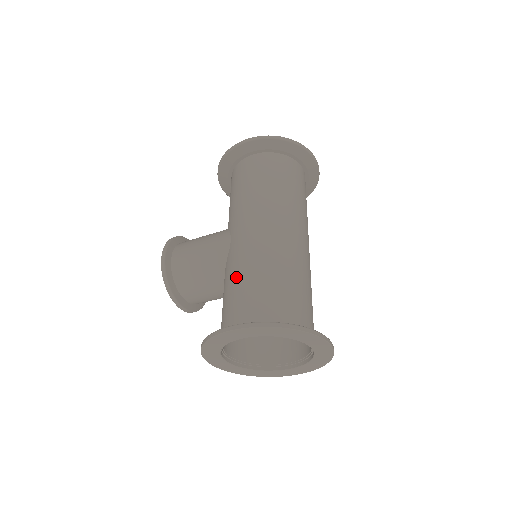
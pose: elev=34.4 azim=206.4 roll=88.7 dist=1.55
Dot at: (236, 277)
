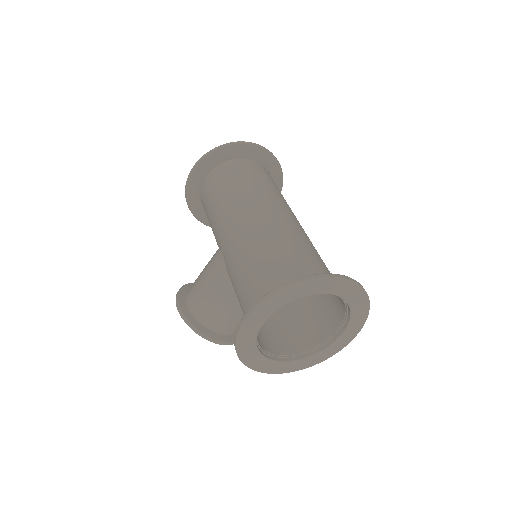
Dot at: (237, 277)
